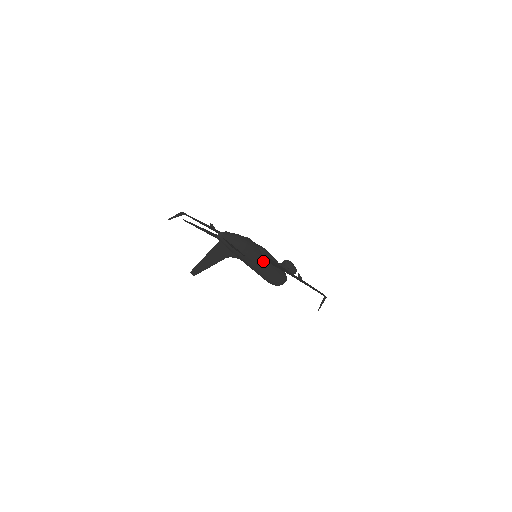
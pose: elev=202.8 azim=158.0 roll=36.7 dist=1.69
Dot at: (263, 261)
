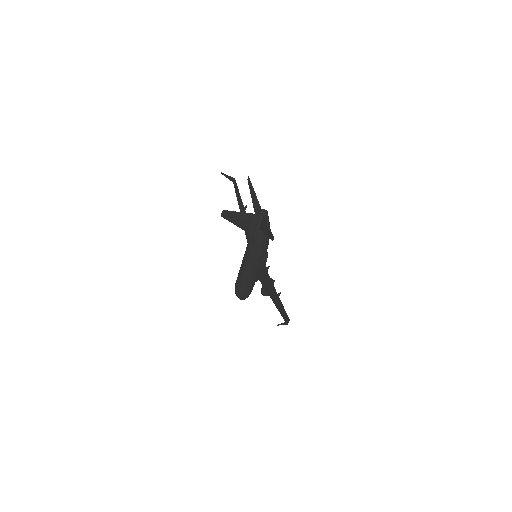
Dot at: (258, 264)
